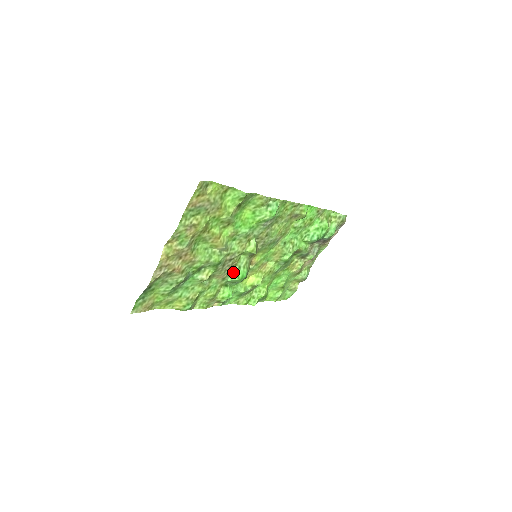
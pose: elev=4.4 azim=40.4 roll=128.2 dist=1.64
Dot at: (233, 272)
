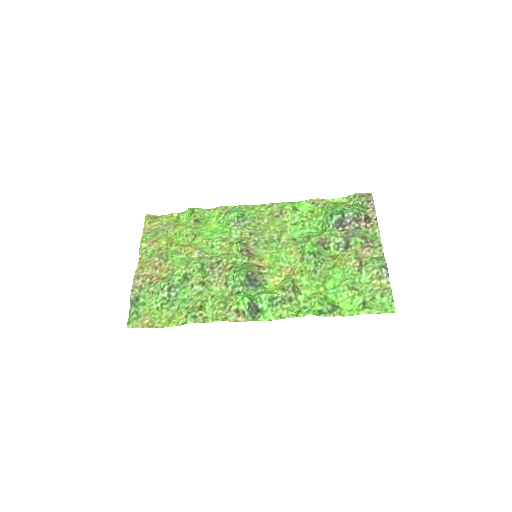
Dot at: (232, 274)
